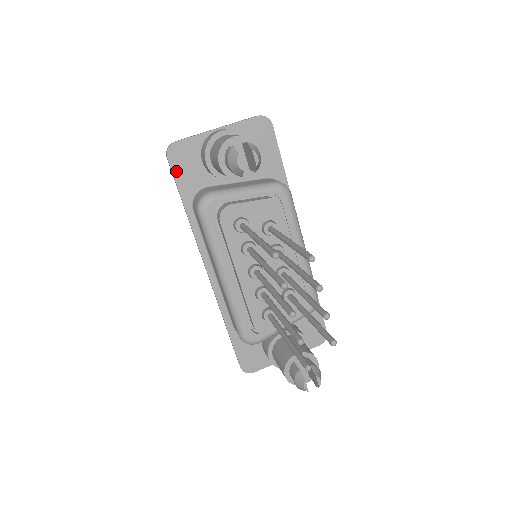
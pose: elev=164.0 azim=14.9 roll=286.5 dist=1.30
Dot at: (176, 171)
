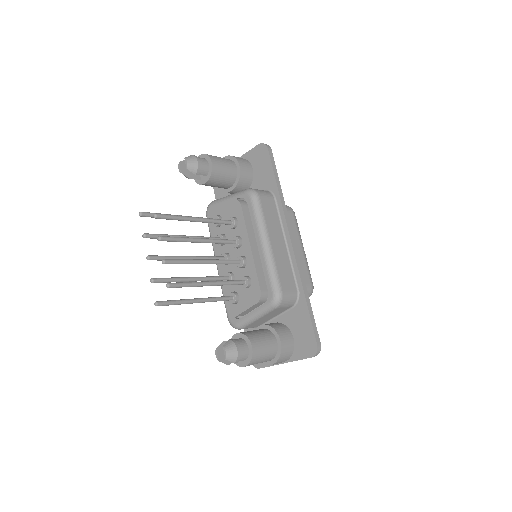
Dot at: (216, 193)
